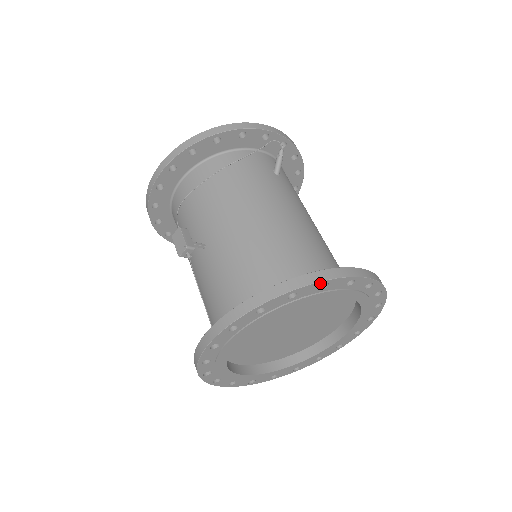
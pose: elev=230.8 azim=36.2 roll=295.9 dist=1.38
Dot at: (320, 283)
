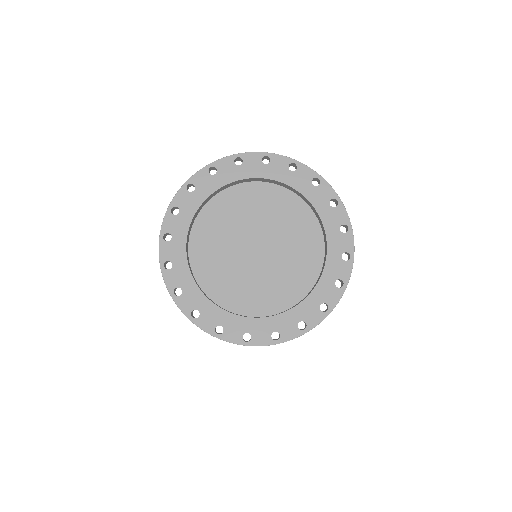
Dot at: (335, 196)
